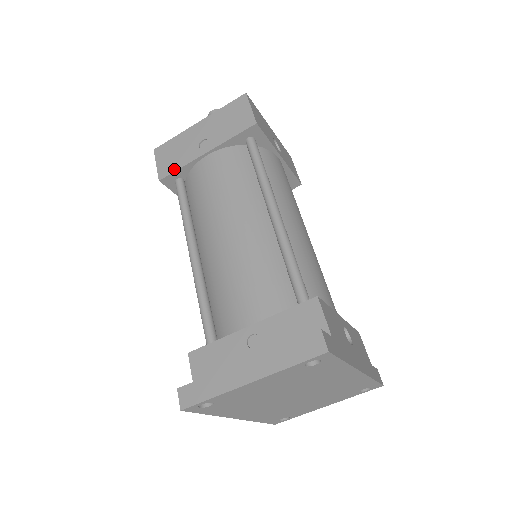
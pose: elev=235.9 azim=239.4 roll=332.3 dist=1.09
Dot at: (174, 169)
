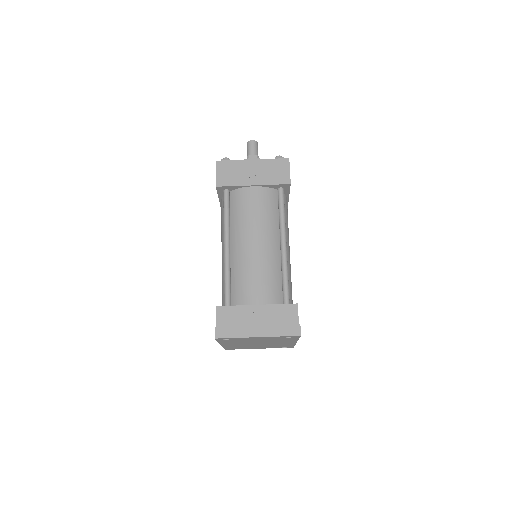
Dot at: (229, 184)
